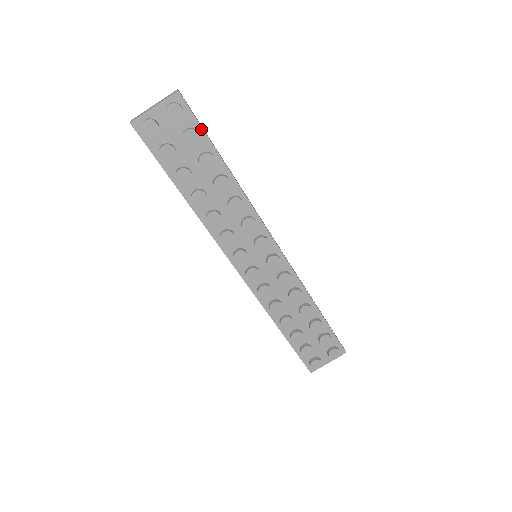
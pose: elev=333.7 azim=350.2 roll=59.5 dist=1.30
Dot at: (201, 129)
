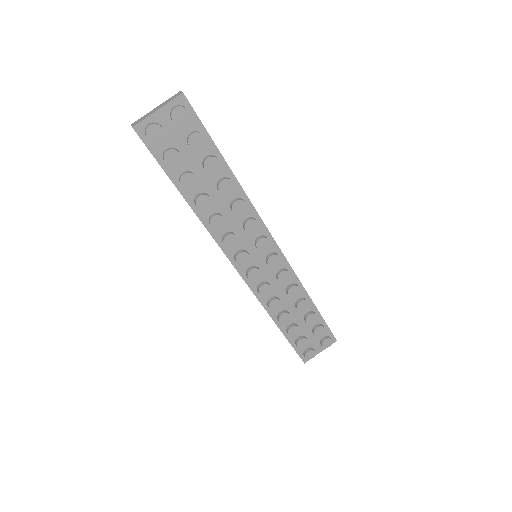
Dot at: (206, 132)
